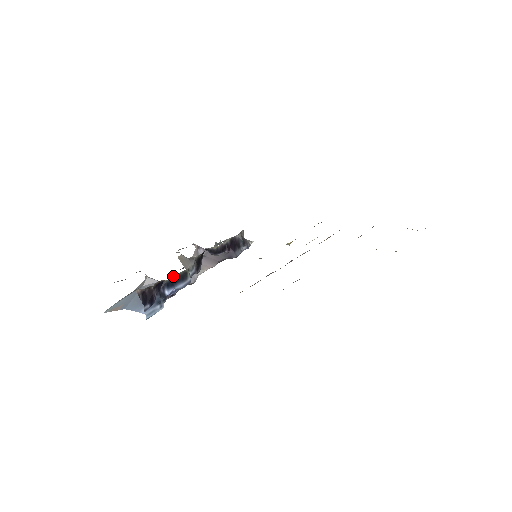
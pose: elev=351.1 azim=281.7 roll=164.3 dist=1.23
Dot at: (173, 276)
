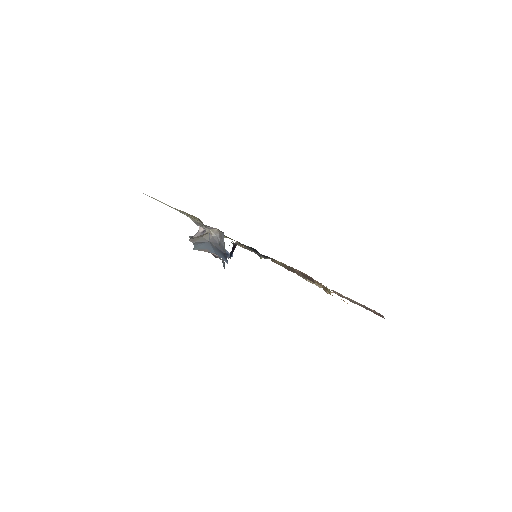
Dot at: (233, 244)
